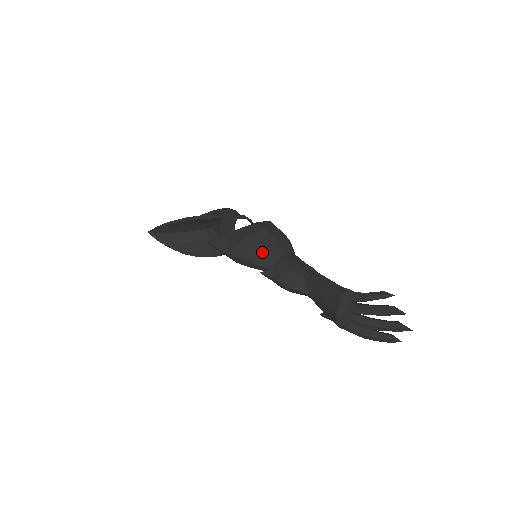
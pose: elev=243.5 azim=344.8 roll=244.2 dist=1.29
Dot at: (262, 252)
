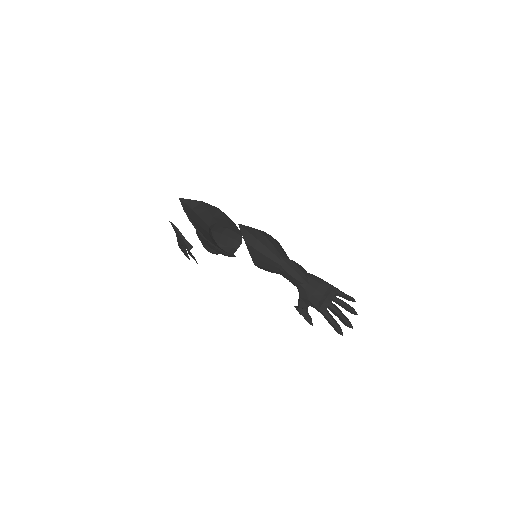
Dot at: (279, 249)
